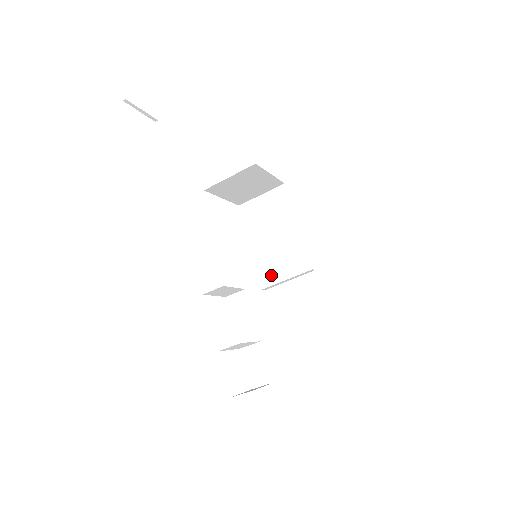
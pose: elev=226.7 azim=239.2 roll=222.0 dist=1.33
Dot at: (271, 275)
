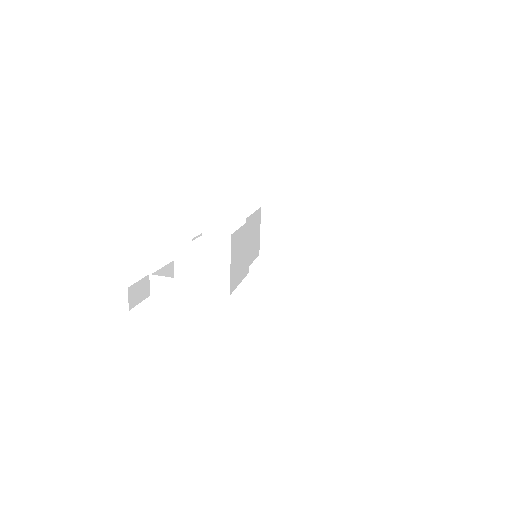
Dot at: occluded
